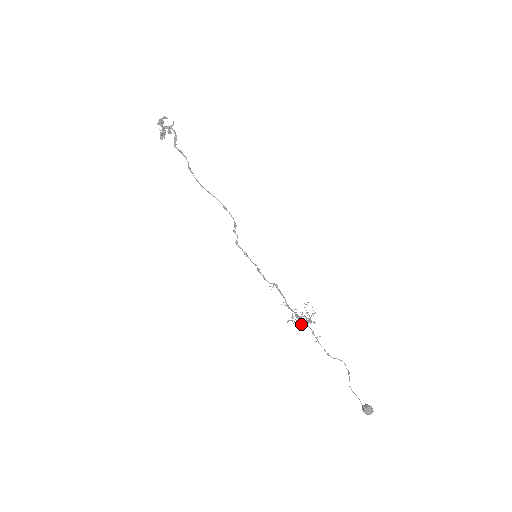
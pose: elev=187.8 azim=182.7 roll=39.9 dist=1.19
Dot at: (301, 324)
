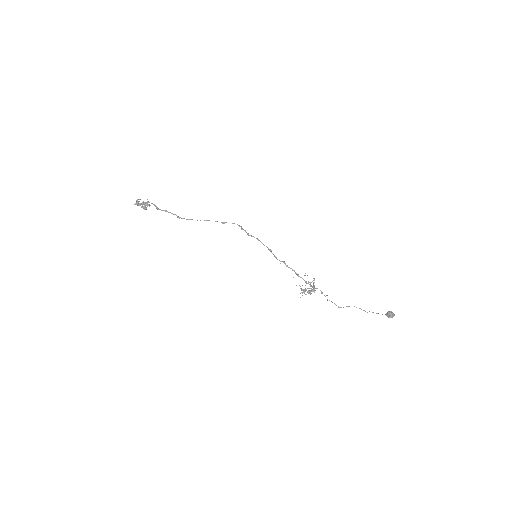
Dot at: (311, 290)
